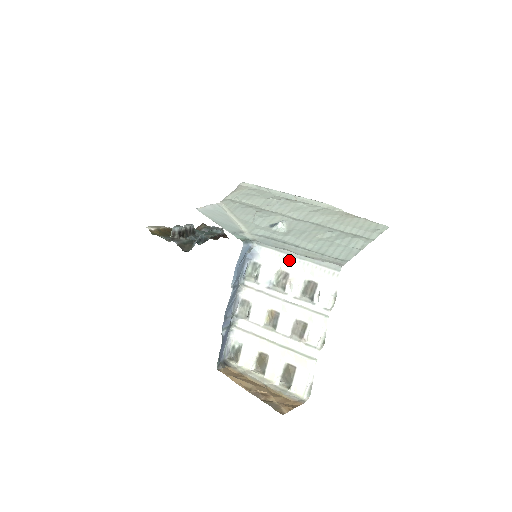
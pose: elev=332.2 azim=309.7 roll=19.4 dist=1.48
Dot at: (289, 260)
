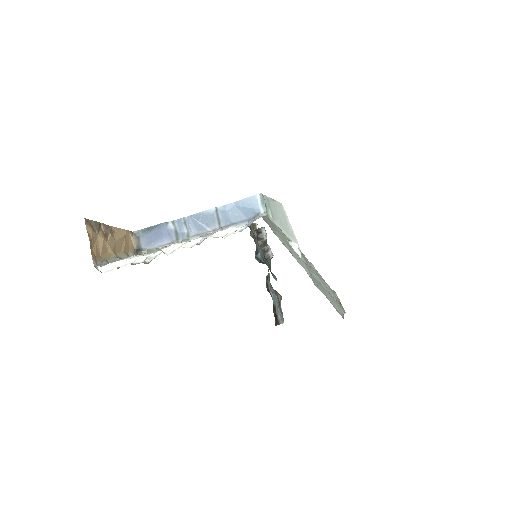
Dot at: occluded
